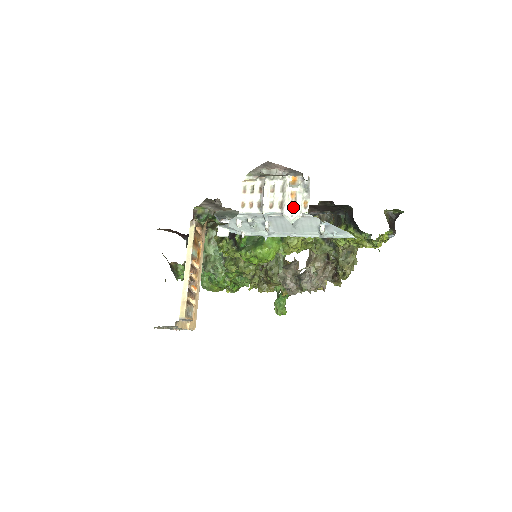
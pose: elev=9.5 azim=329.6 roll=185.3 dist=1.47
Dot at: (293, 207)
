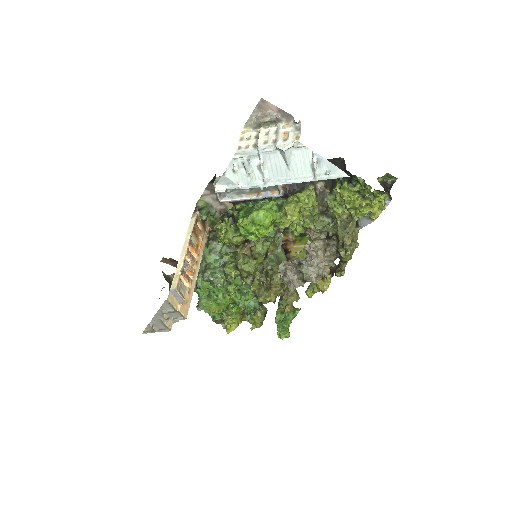
Dot at: (286, 140)
